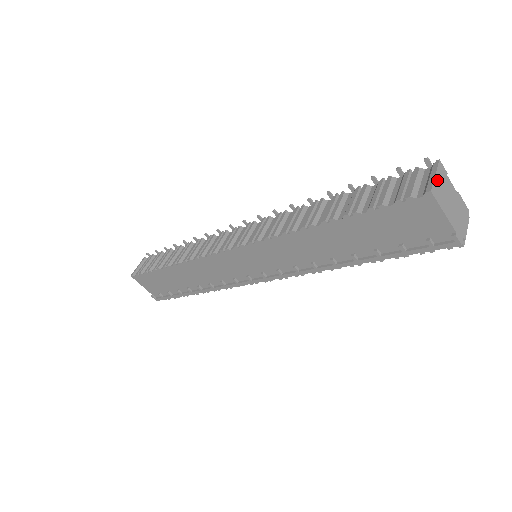
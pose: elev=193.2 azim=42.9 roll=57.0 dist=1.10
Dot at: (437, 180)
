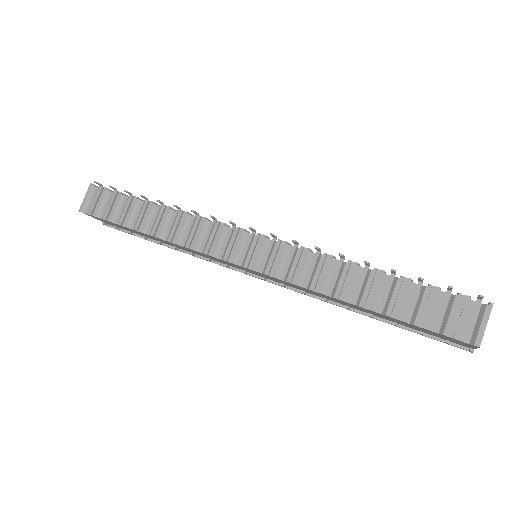
Dot at: (485, 327)
